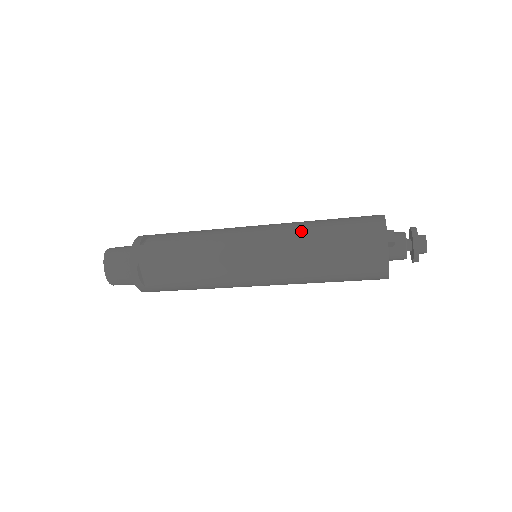
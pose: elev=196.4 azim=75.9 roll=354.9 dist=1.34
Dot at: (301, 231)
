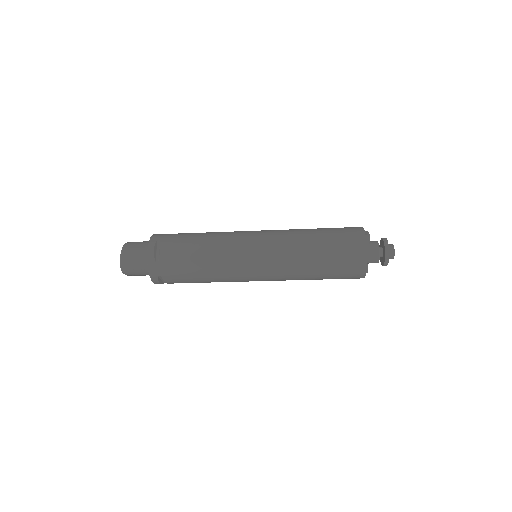
Dot at: (297, 229)
